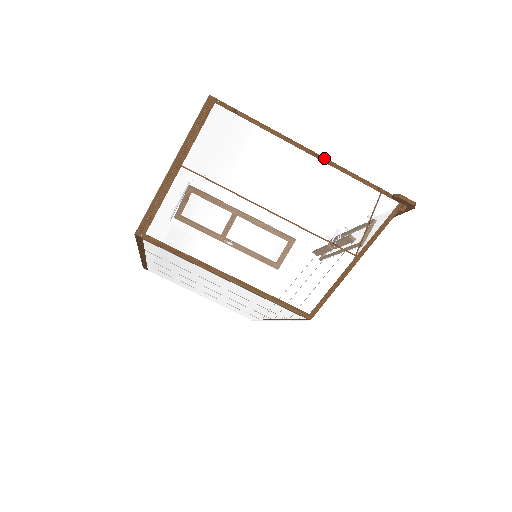
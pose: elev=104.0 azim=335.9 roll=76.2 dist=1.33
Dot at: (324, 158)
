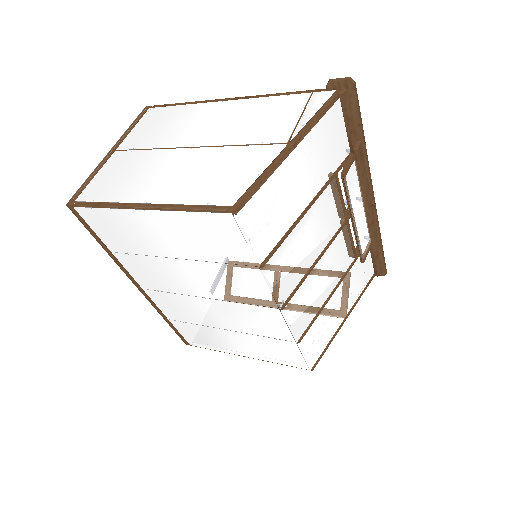
Dot at: (247, 97)
